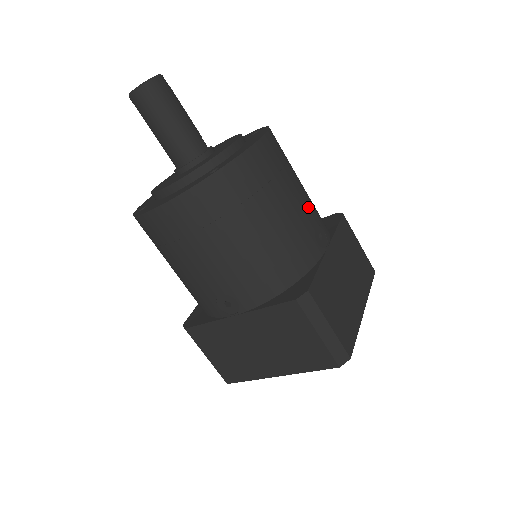
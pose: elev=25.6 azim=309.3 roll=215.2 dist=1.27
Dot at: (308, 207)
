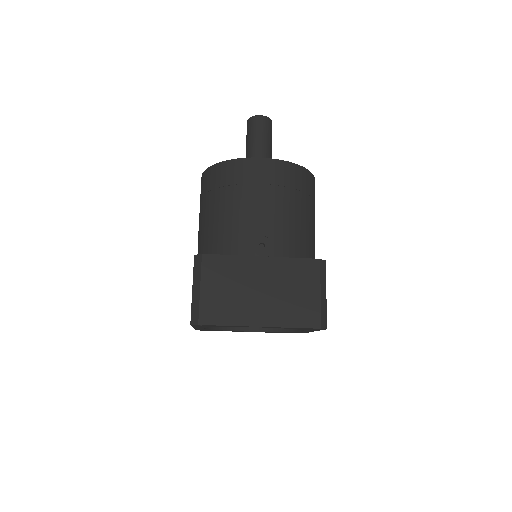
Dot at: occluded
